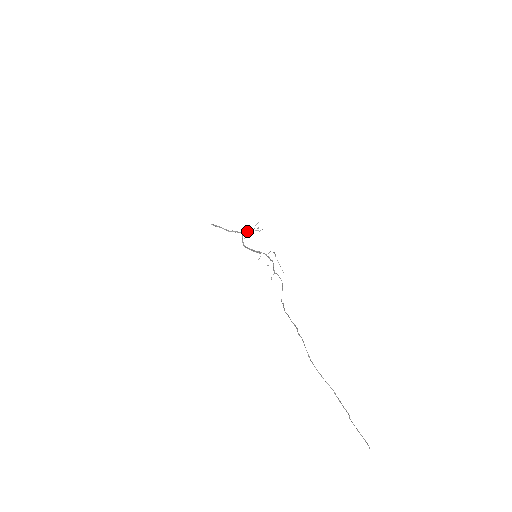
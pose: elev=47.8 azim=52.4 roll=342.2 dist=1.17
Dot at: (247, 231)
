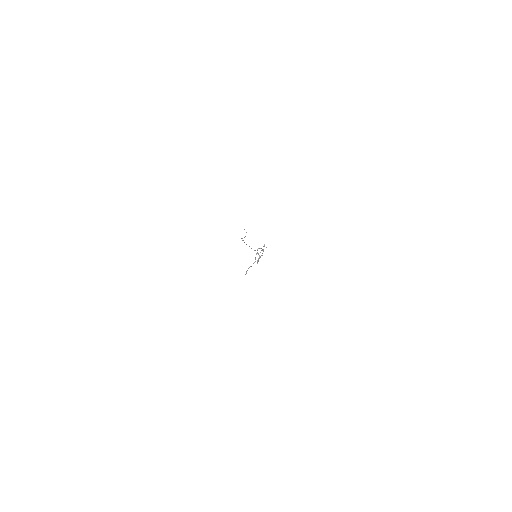
Dot at: occluded
